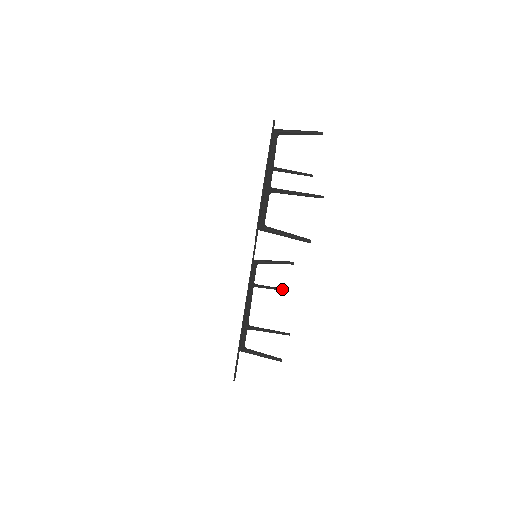
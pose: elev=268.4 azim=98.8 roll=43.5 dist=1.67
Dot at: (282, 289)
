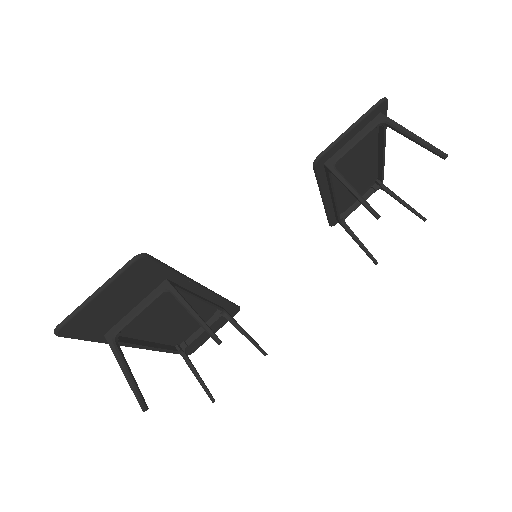
Dot at: occluded
